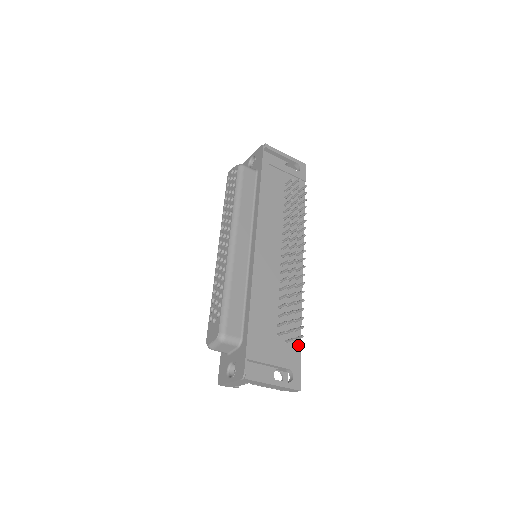
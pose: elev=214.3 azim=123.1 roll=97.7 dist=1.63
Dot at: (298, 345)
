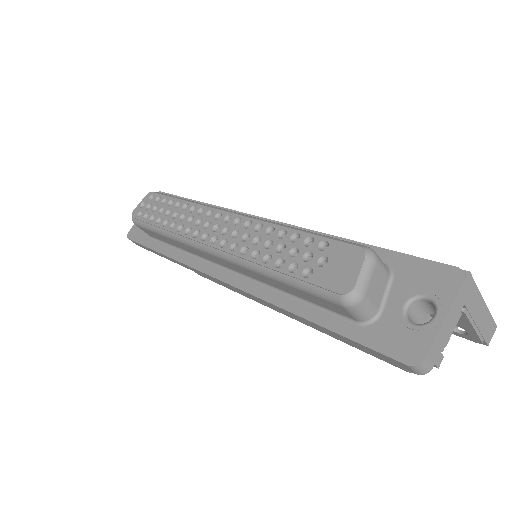
Dot at: occluded
